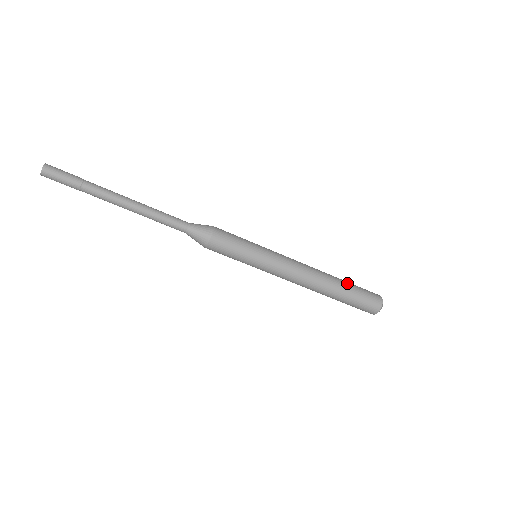
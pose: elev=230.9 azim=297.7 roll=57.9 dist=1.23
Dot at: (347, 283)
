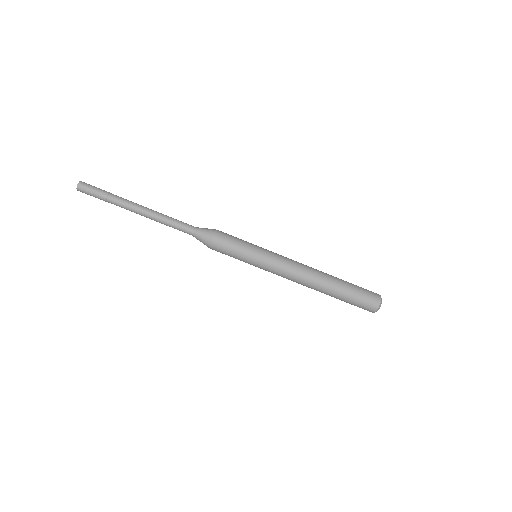
Dot at: (343, 280)
